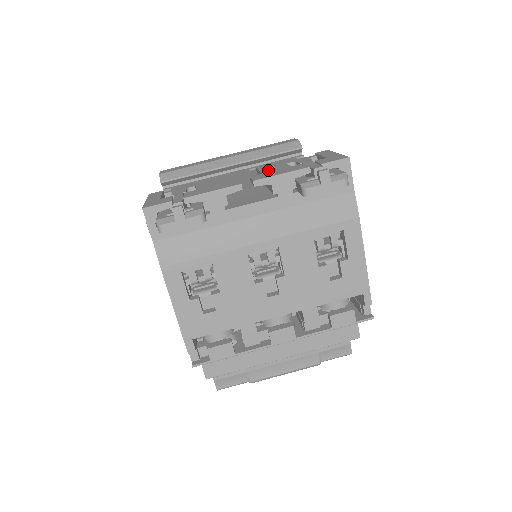
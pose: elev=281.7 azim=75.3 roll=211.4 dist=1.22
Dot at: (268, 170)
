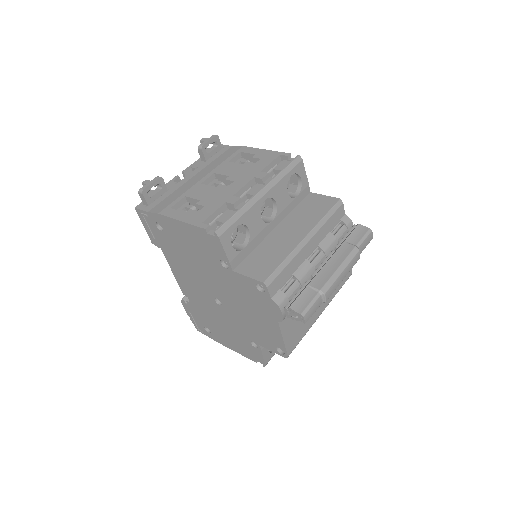
Dot at: occluded
